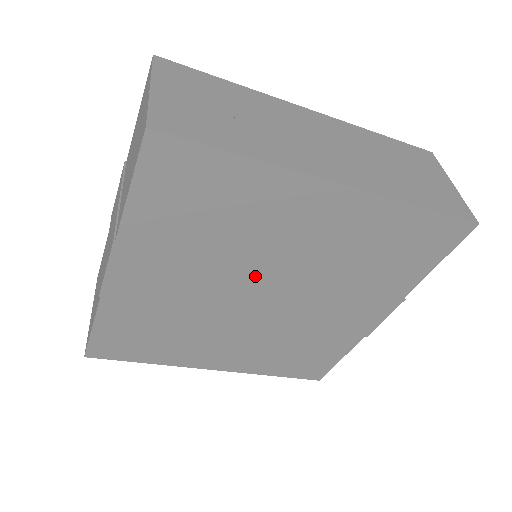
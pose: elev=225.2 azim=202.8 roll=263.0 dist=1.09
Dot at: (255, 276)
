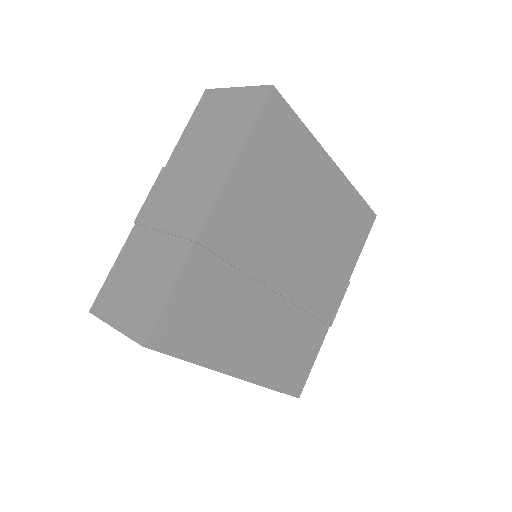
Dot at: (290, 238)
